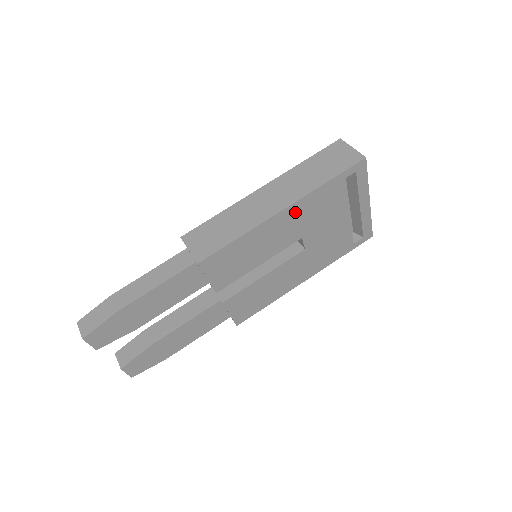
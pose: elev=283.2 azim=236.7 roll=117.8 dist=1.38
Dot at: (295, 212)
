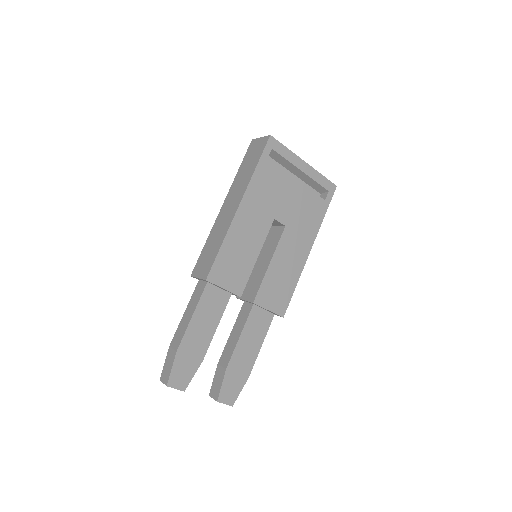
Dot at: (250, 203)
